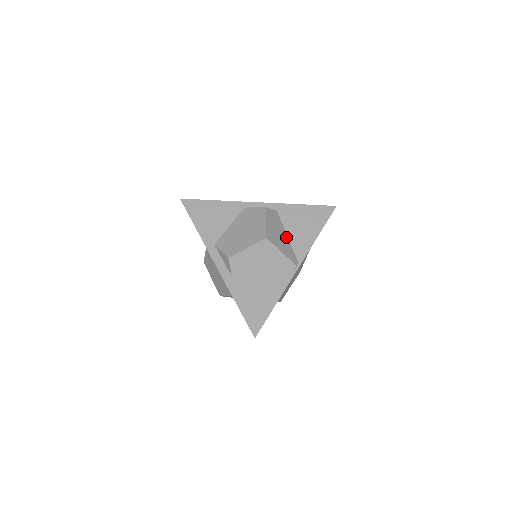
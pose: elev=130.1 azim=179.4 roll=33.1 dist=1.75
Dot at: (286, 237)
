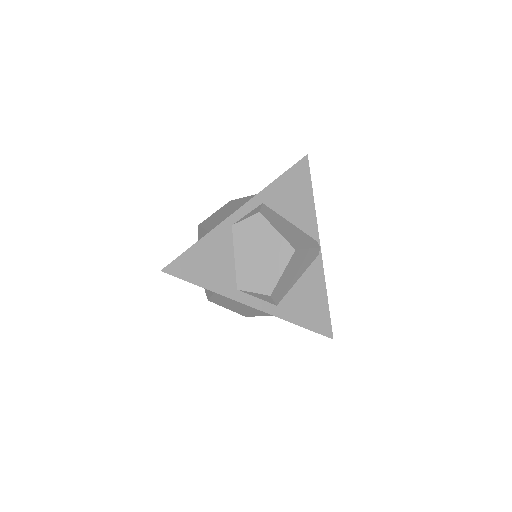
Dot at: (292, 226)
